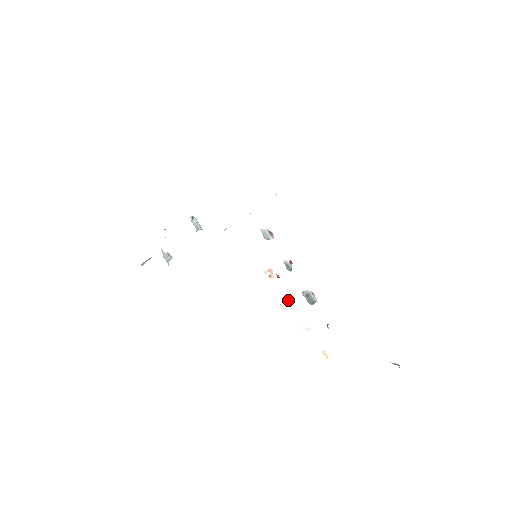
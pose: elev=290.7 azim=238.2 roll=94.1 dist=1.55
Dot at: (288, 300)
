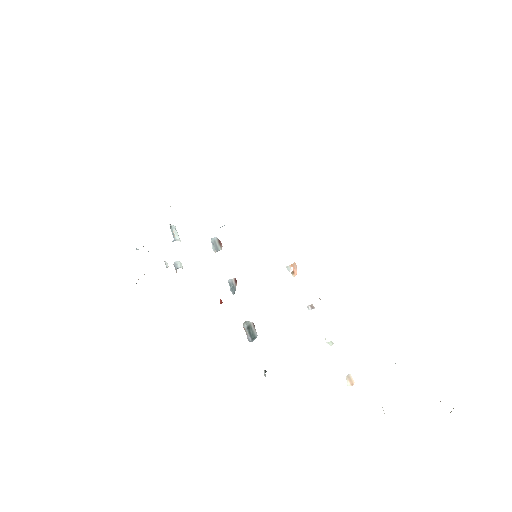
Dot at: (311, 304)
